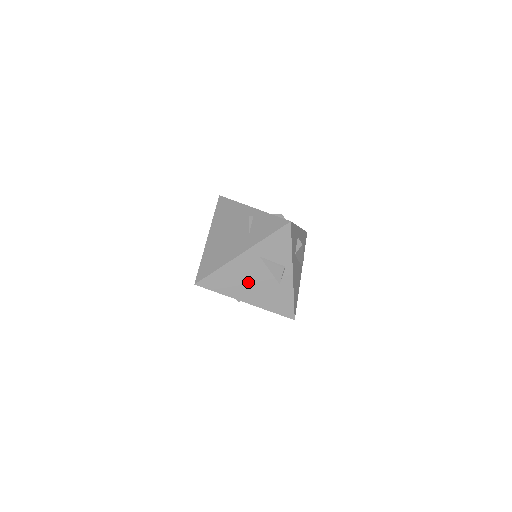
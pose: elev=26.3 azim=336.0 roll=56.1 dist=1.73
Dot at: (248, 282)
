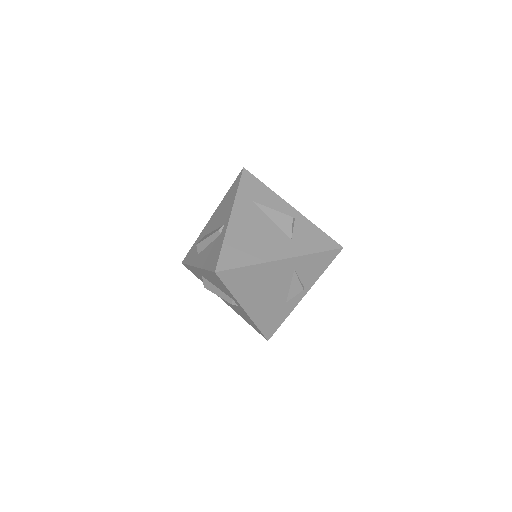
Dot at: (264, 290)
